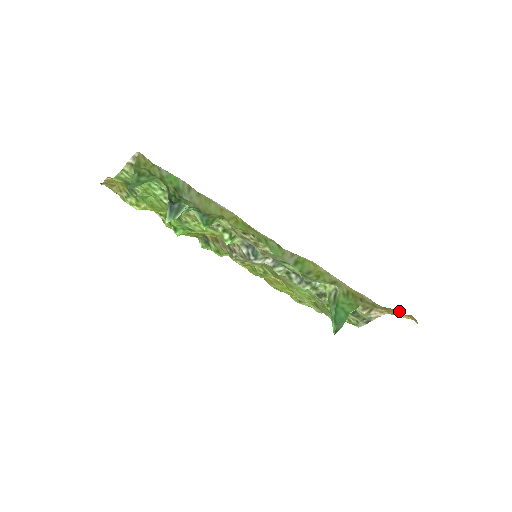
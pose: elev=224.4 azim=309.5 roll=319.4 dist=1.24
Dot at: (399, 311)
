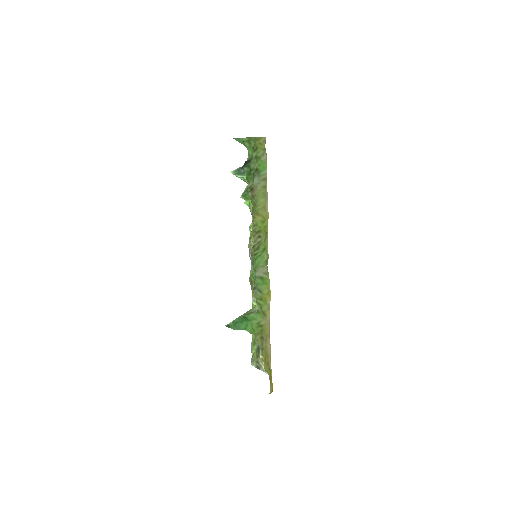
Dot at: occluded
